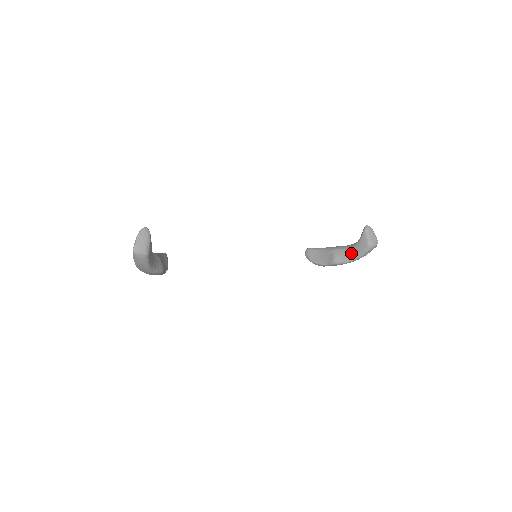
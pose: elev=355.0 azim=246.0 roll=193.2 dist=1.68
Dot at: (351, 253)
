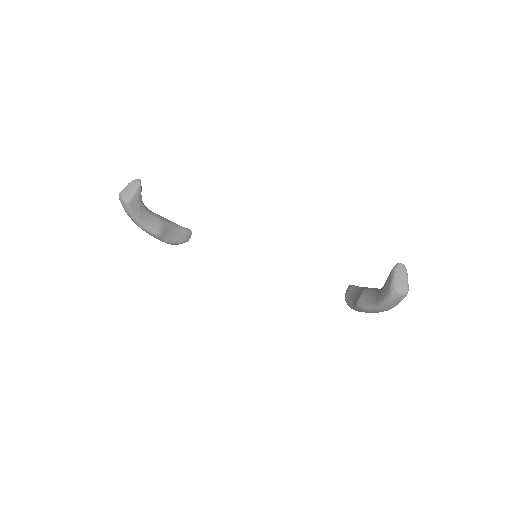
Dot at: (375, 296)
